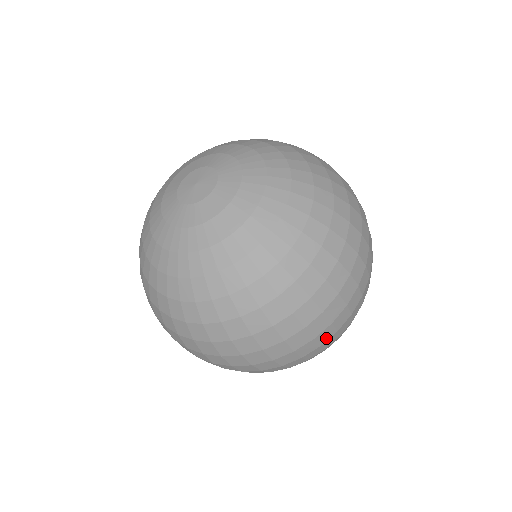
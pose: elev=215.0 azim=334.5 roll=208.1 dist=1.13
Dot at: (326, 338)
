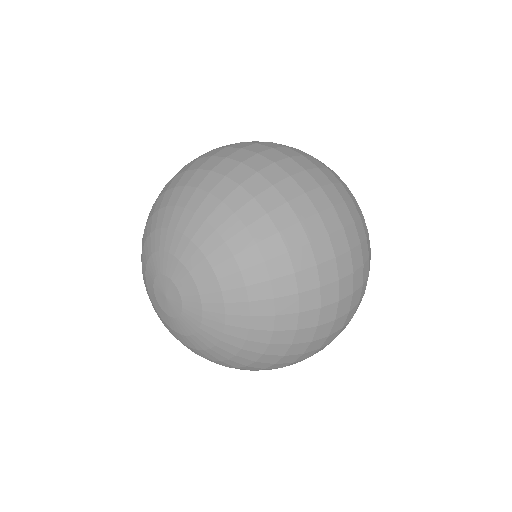
Dot at: occluded
